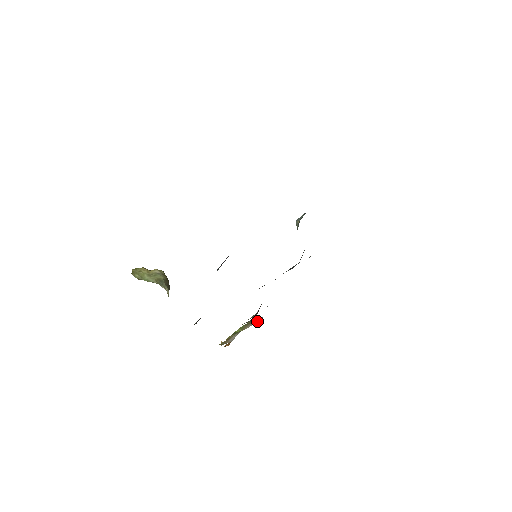
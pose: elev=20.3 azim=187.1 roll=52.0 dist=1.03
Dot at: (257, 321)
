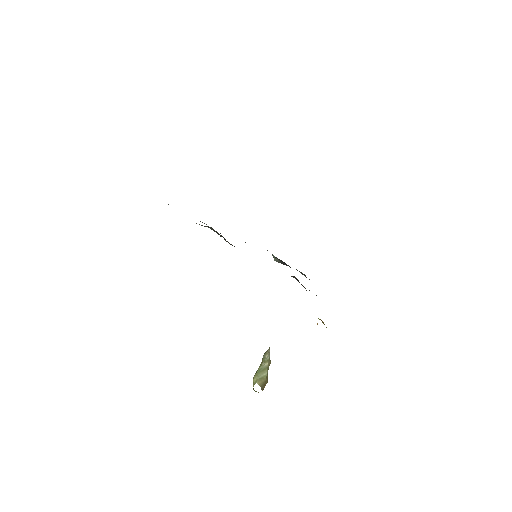
Dot at: occluded
